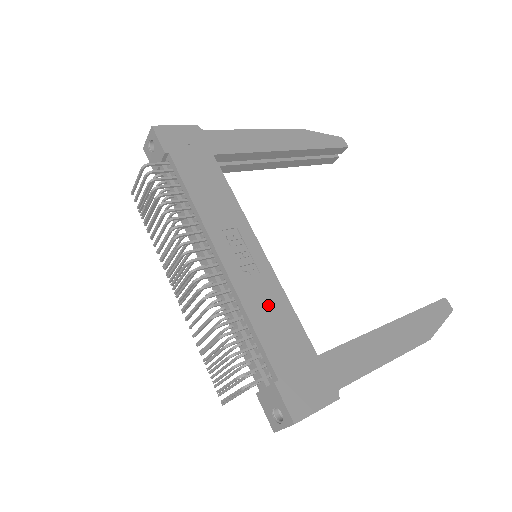
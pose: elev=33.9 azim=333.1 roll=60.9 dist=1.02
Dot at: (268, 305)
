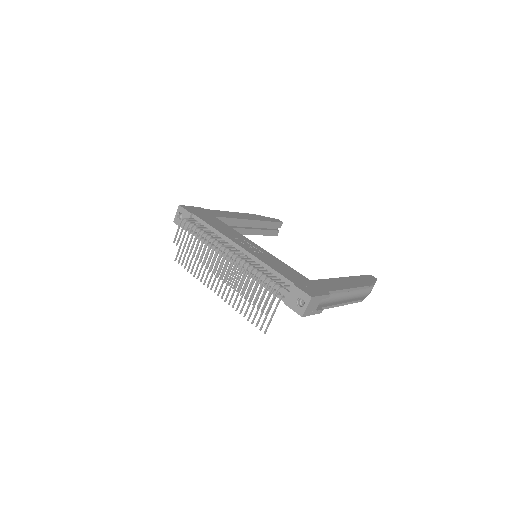
Dot at: (274, 262)
